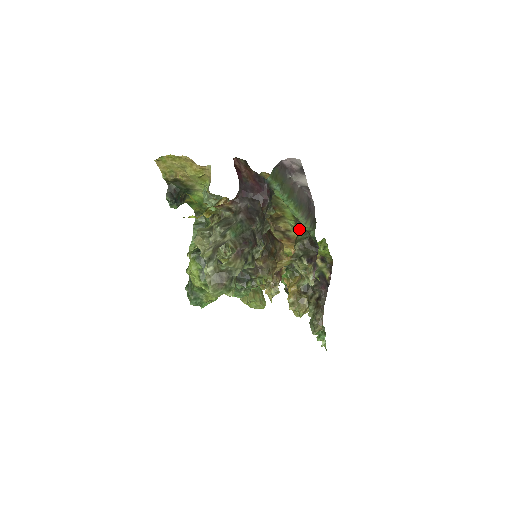
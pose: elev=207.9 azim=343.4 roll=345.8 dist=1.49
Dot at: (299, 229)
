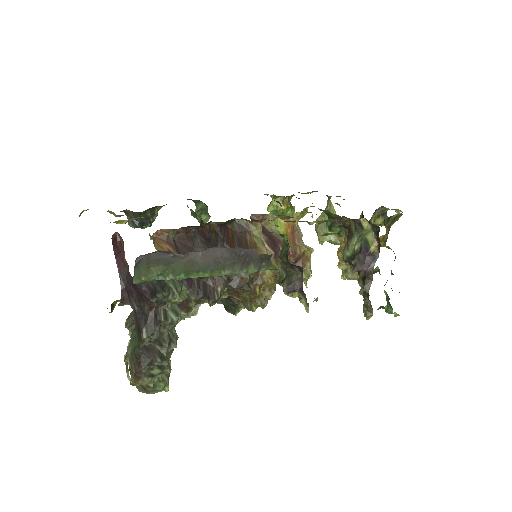
Dot at: occluded
